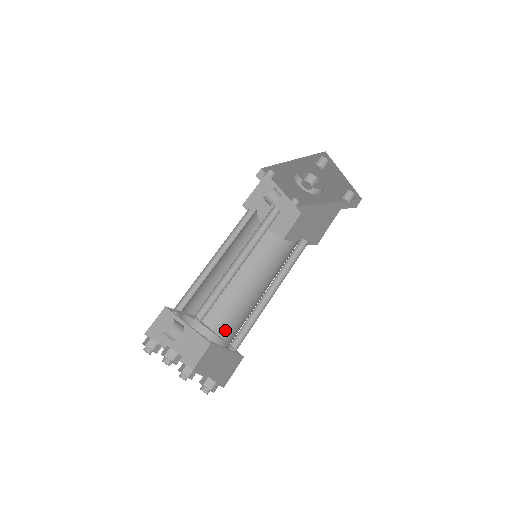
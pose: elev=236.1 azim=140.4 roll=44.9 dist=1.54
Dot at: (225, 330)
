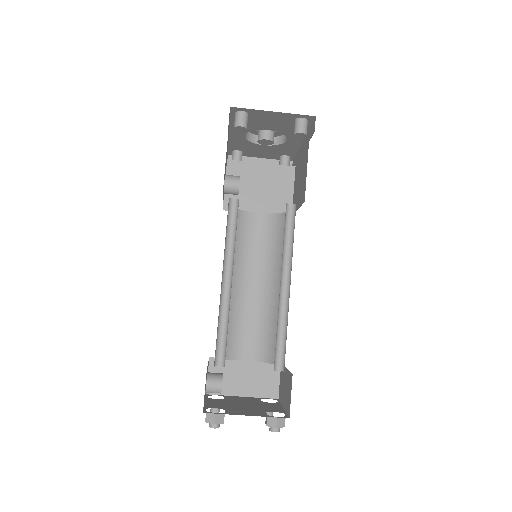
Dot at: occluded
